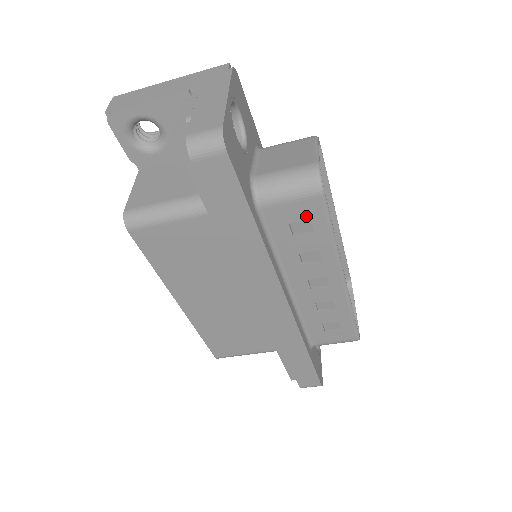
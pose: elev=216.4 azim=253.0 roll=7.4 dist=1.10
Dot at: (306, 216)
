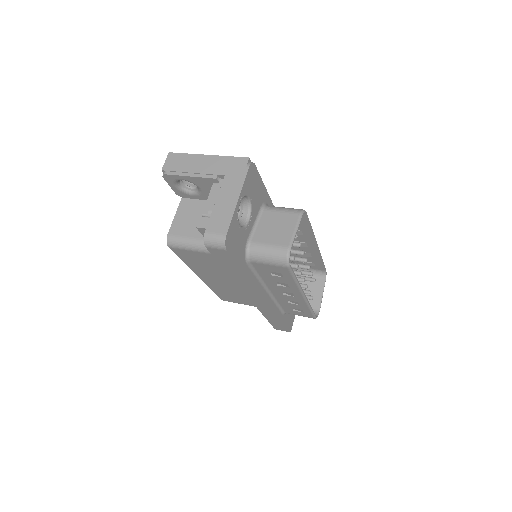
Dot at: (279, 271)
